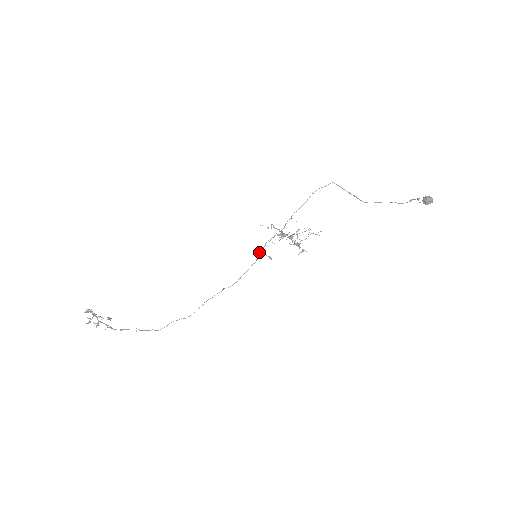
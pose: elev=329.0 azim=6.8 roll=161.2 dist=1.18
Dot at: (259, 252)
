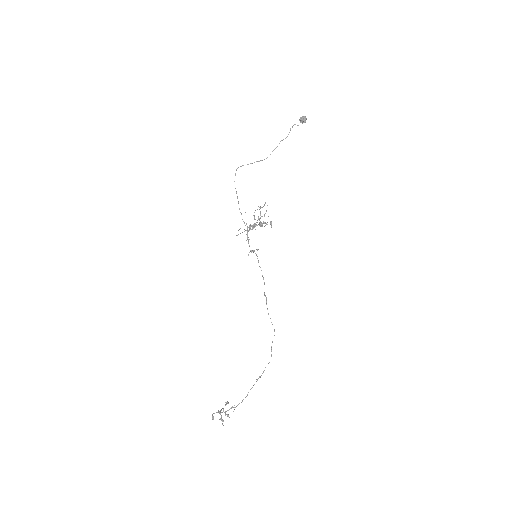
Dot at: occluded
